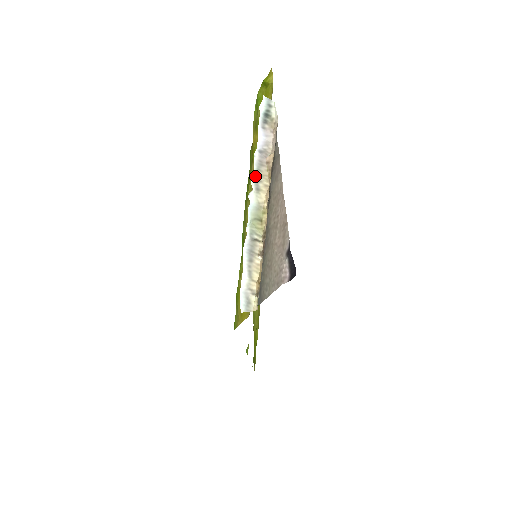
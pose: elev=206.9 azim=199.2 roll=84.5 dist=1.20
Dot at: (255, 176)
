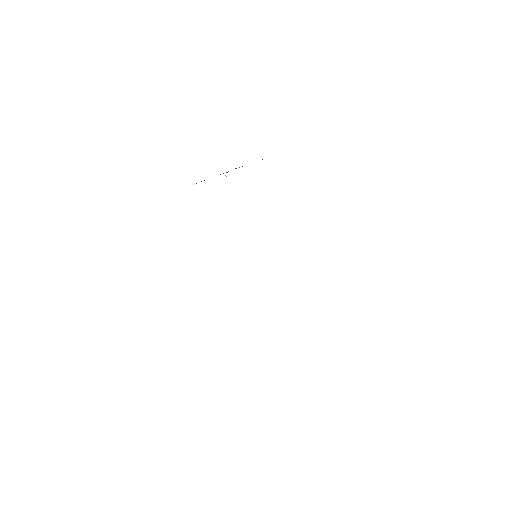
Dot at: occluded
